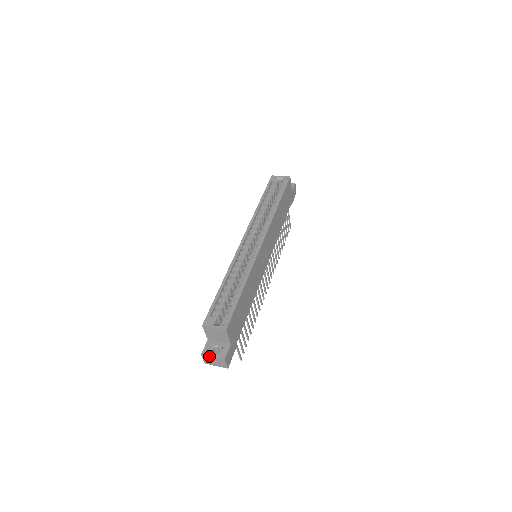
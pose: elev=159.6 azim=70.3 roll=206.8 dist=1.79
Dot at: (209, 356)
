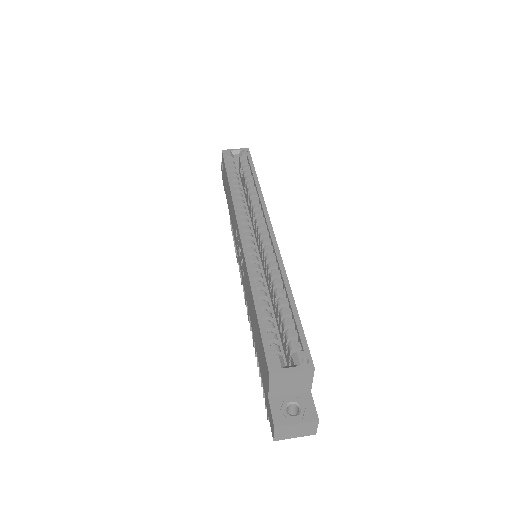
Dot at: (290, 424)
